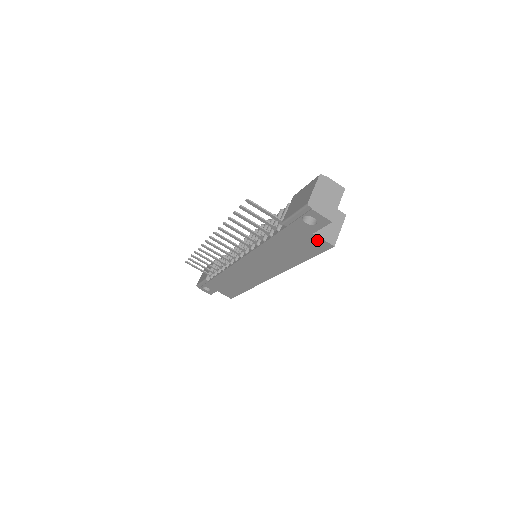
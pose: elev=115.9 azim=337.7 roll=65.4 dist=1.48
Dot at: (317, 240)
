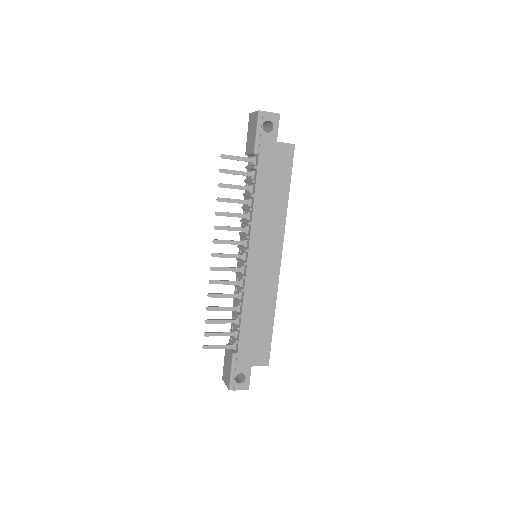
Dot at: (283, 148)
